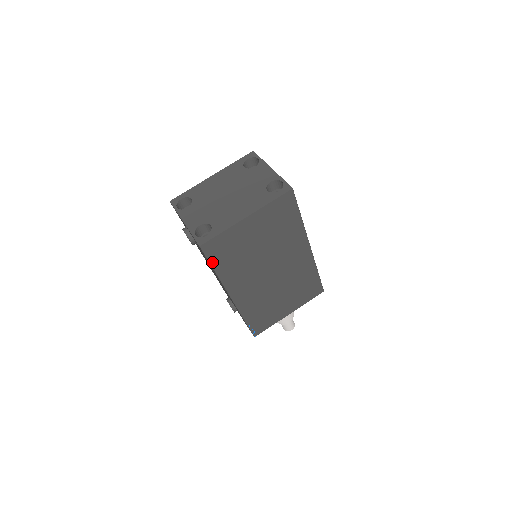
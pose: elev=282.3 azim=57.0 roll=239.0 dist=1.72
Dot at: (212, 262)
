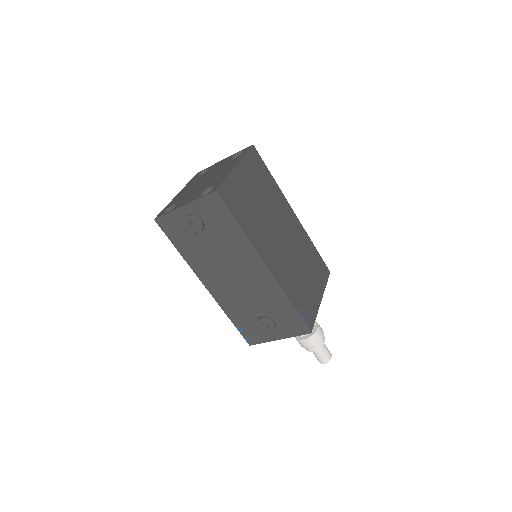
Dot at: (233, 214)
